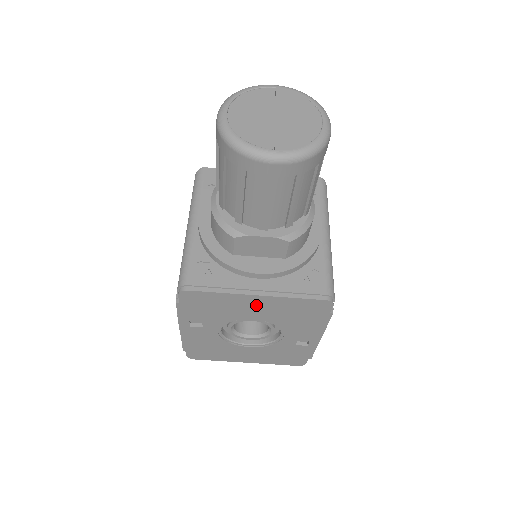
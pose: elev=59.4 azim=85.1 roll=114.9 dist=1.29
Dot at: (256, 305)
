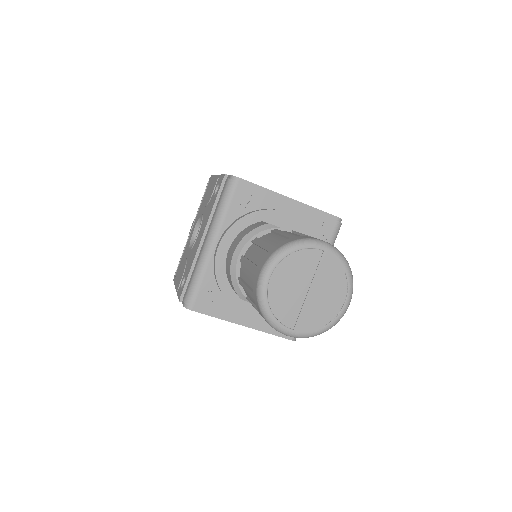
Dot at: occluded
